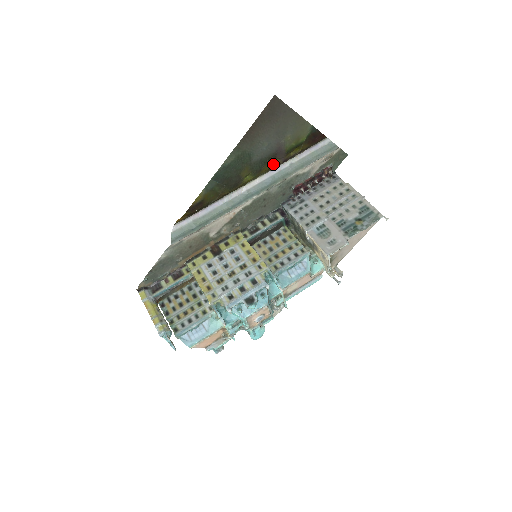
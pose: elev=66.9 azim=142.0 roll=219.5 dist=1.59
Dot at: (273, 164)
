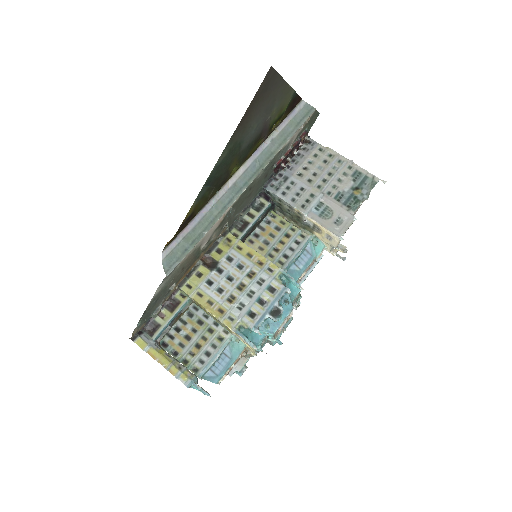
Dot at: (257, 146)
